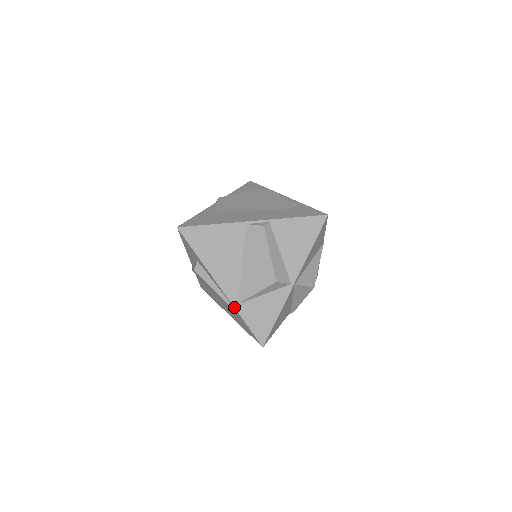
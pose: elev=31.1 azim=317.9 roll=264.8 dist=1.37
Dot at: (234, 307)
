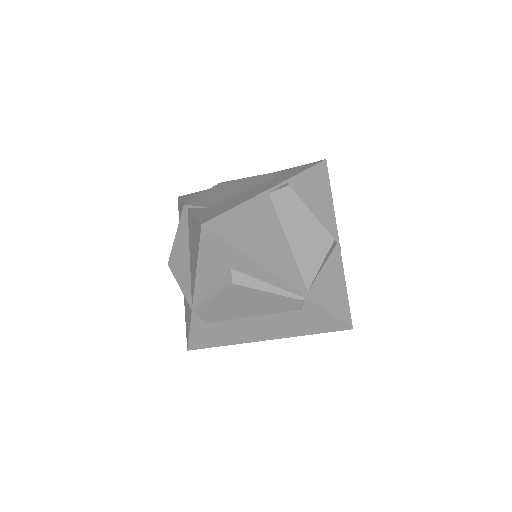
Dot at: (306, 297)
